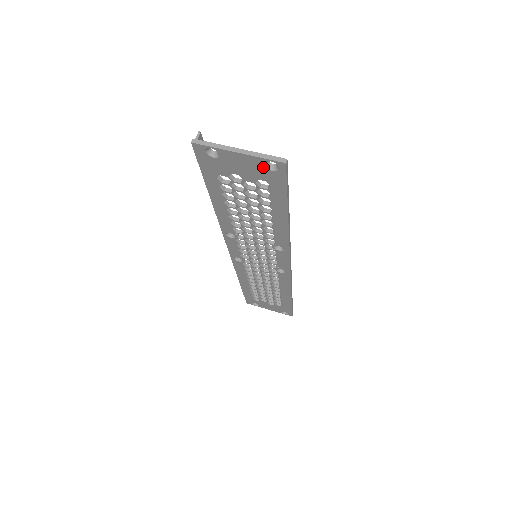
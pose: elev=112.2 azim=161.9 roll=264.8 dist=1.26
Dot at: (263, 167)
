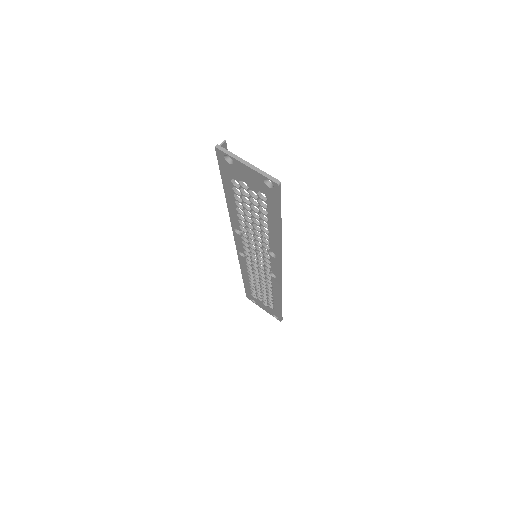
Dot at: (263, 182)
